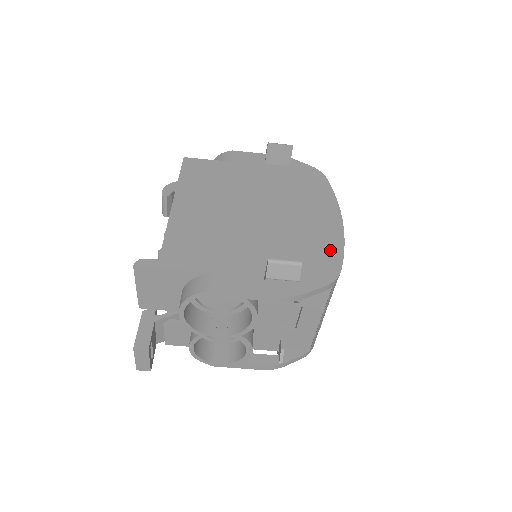
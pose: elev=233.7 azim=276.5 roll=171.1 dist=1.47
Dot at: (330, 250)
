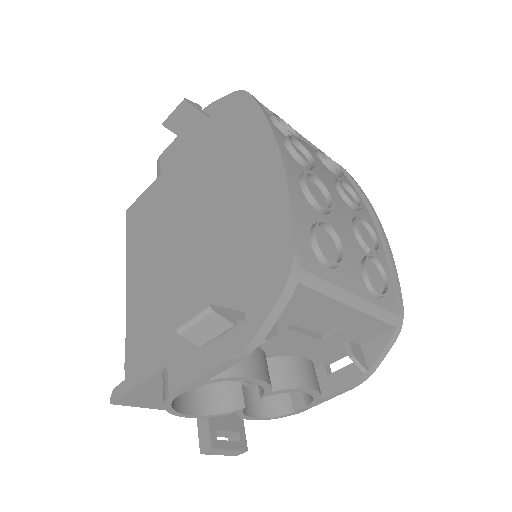
Dot at: (273, 223)
